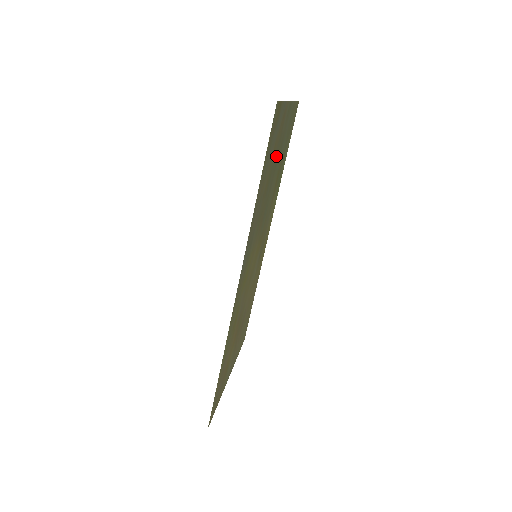
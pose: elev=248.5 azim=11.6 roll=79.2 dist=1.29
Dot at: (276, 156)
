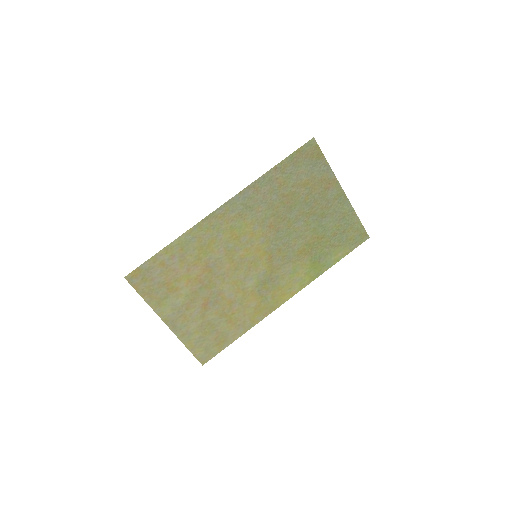
Dot at: (311, 203)
